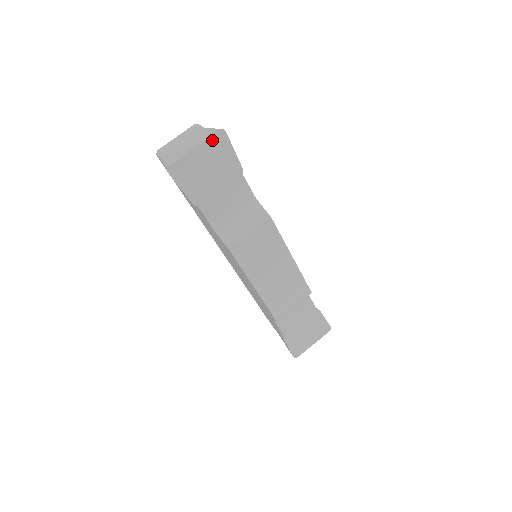
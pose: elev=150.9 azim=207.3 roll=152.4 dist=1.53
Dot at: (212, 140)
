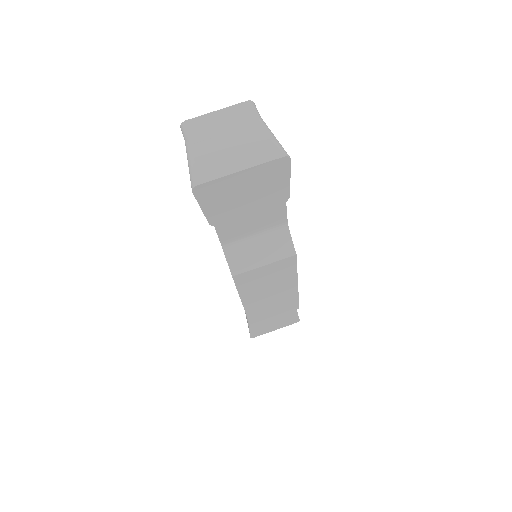
Dot at: (268, 166)
